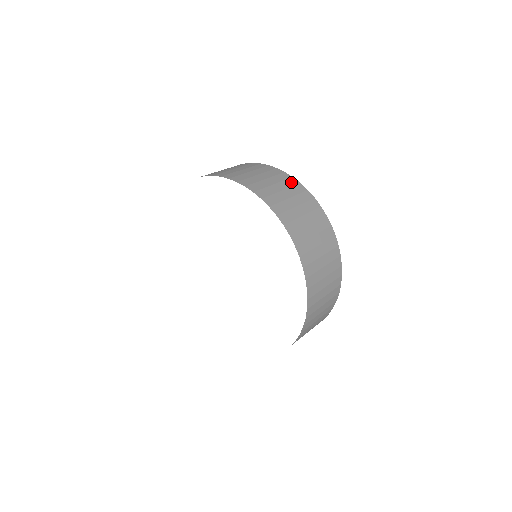
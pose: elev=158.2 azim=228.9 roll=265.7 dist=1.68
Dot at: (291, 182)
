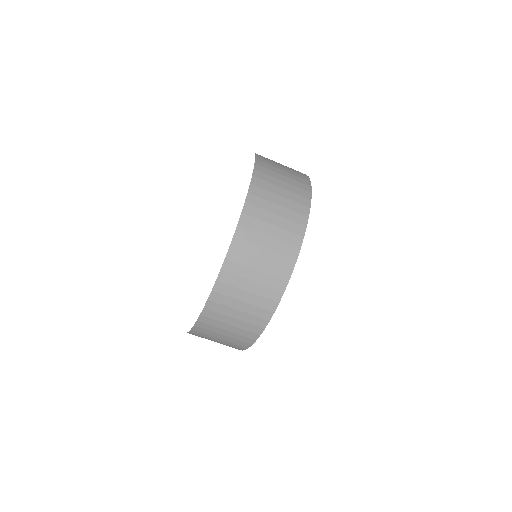
Dot at: (301, 174)
